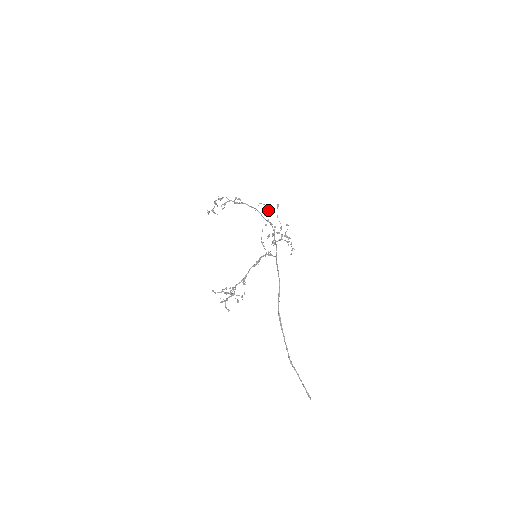
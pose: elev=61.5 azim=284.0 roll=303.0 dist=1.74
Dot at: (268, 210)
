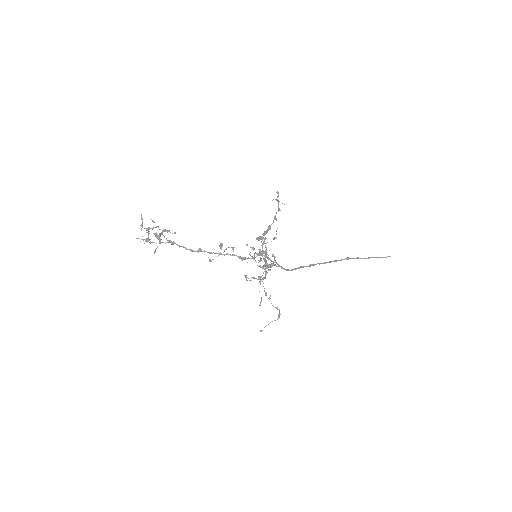
Dot at: occluded
